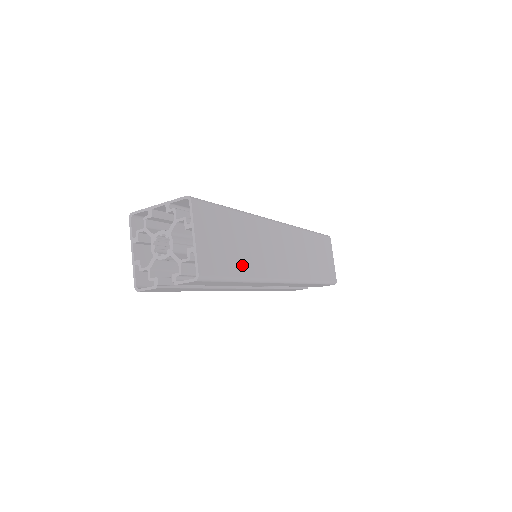
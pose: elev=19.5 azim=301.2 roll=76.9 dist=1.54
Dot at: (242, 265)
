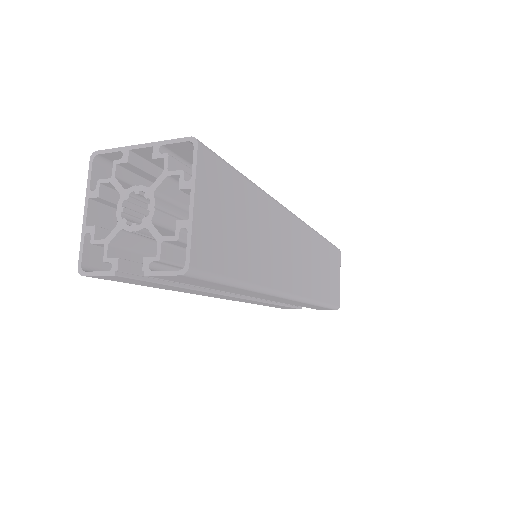
Dot at: (248, 264)
